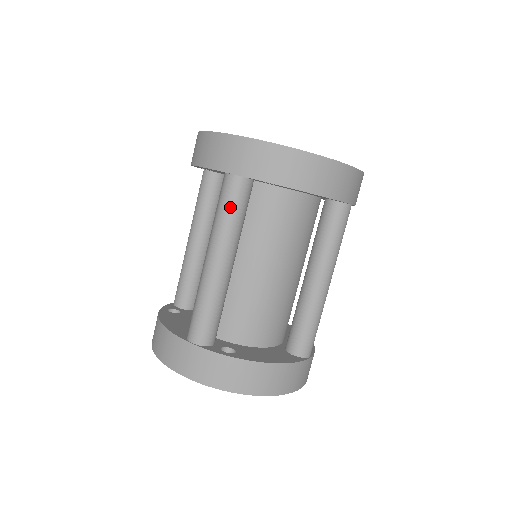
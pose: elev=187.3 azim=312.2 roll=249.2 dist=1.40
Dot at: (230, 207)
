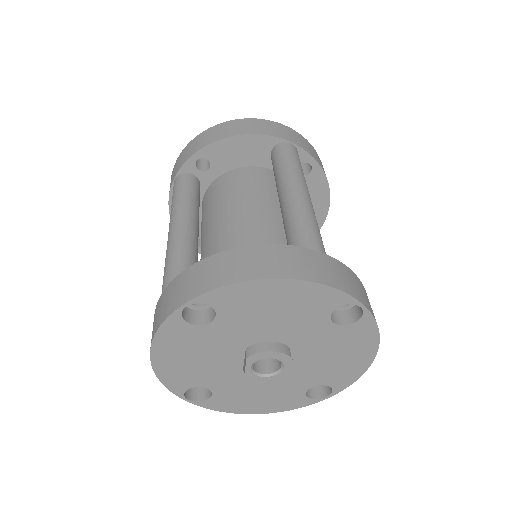
Dot at: (176, 192)
